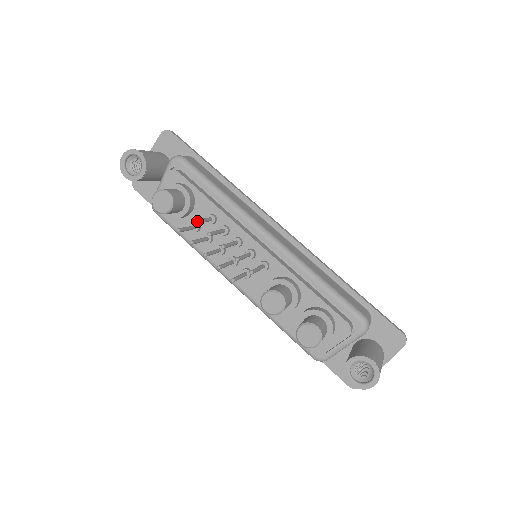
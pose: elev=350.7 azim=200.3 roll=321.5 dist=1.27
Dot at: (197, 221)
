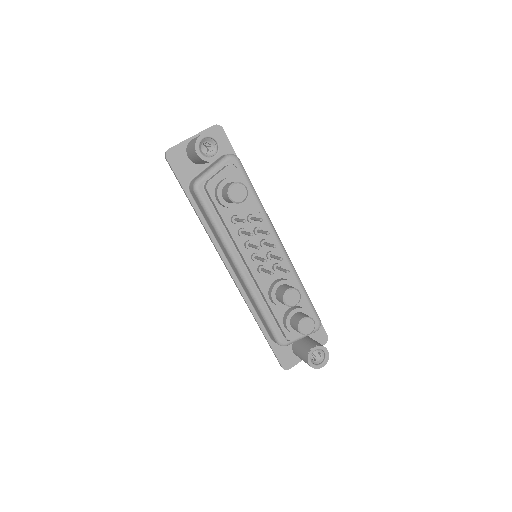
Dot at: (262, 220)
